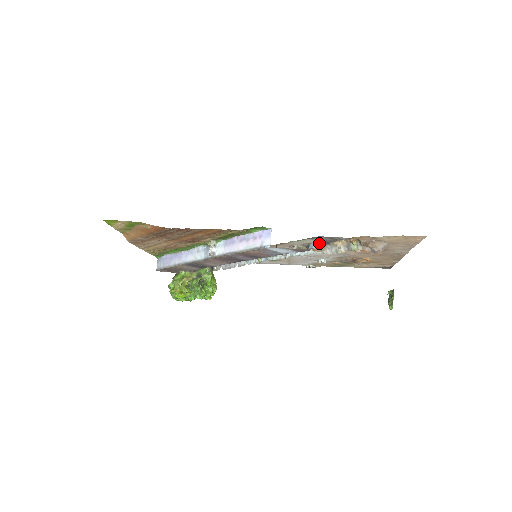
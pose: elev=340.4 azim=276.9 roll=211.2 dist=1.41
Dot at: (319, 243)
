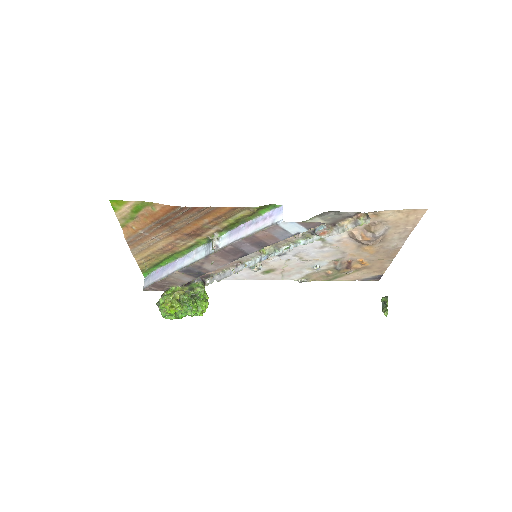
Dot at: (326, 225)
